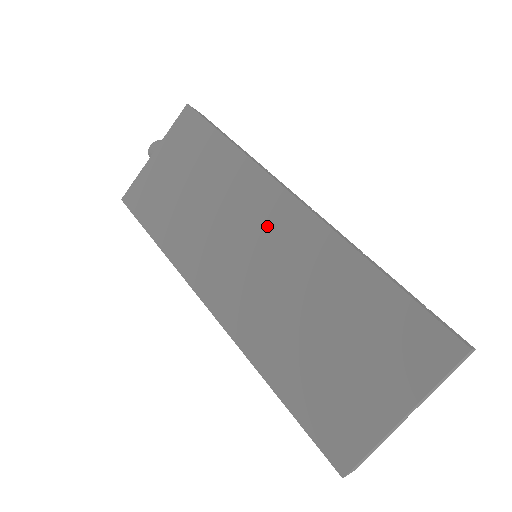
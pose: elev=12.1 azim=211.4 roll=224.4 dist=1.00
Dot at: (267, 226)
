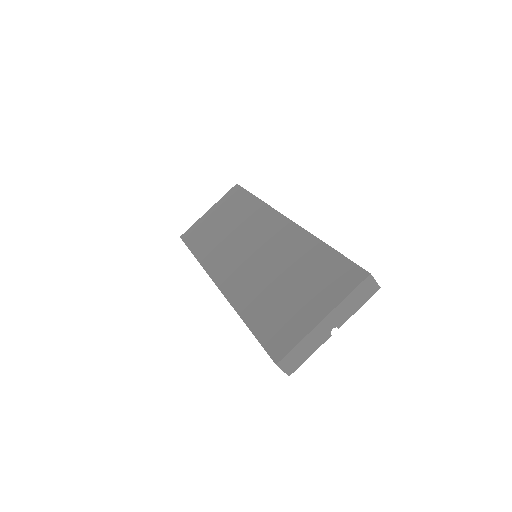
Dot at: (266, 234)
